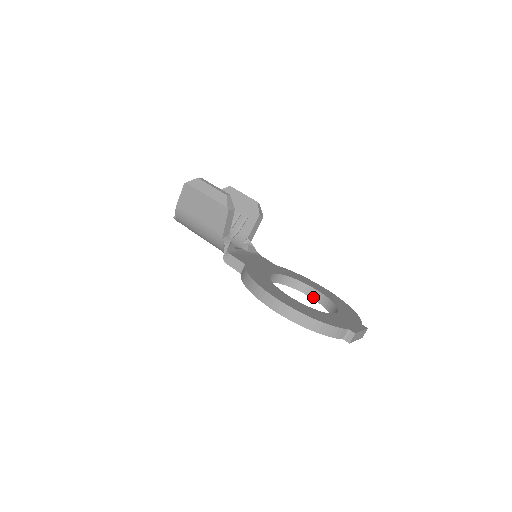
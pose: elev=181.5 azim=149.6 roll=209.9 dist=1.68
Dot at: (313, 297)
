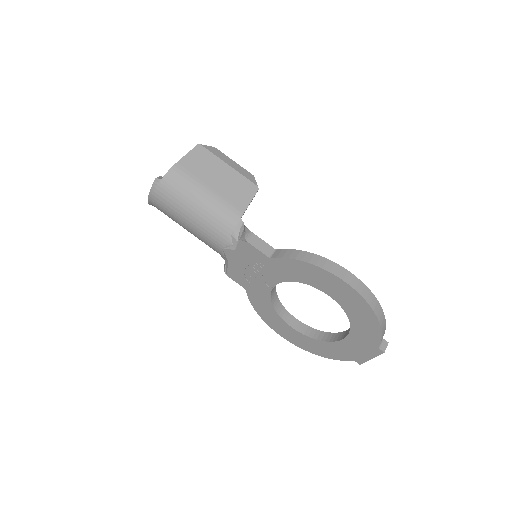
Dot at: (291, 324)
